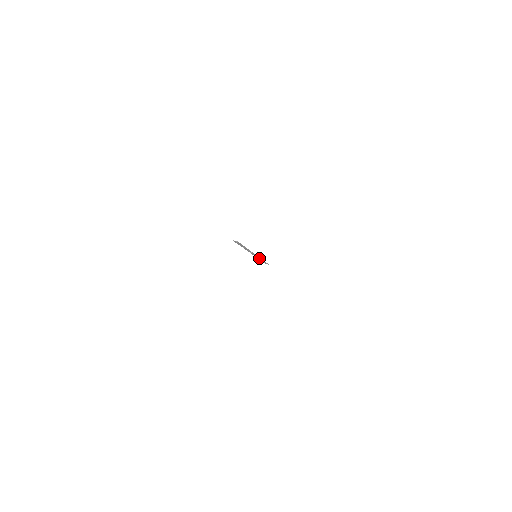
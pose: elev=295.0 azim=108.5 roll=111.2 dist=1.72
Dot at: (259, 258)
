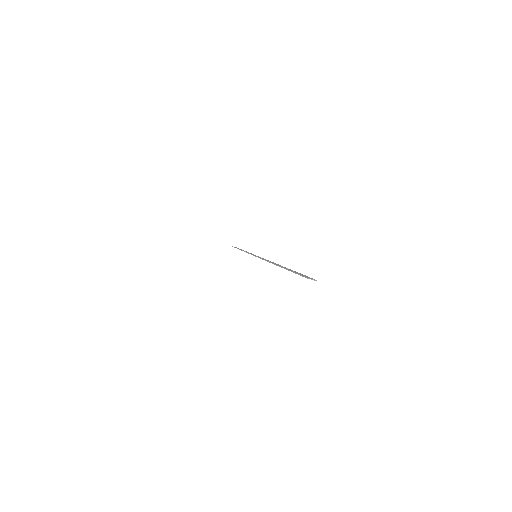
Dot at: occluded
